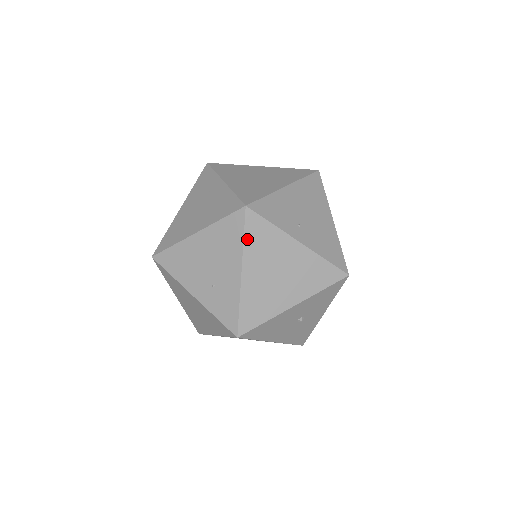
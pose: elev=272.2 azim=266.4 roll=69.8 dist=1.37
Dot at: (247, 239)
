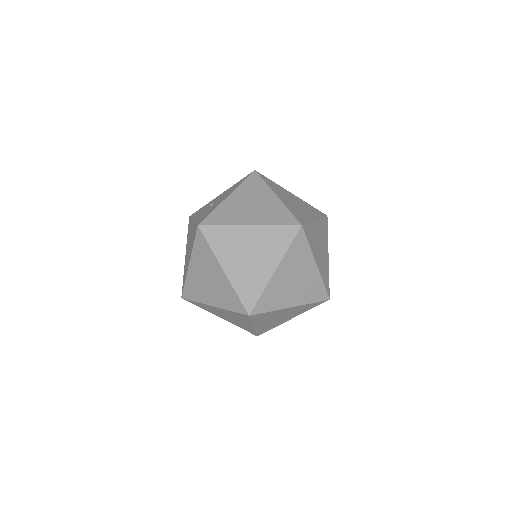
Dot at: (254, 321)
